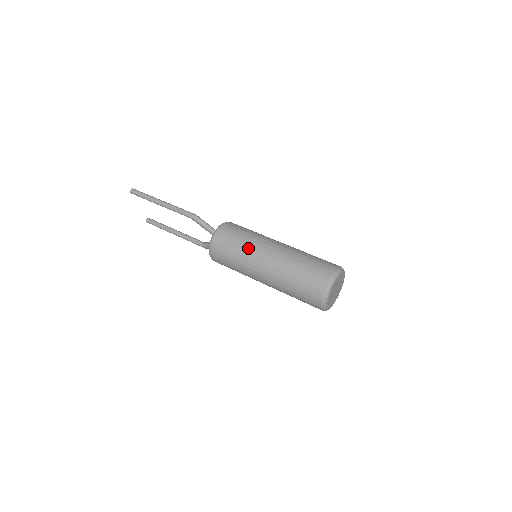
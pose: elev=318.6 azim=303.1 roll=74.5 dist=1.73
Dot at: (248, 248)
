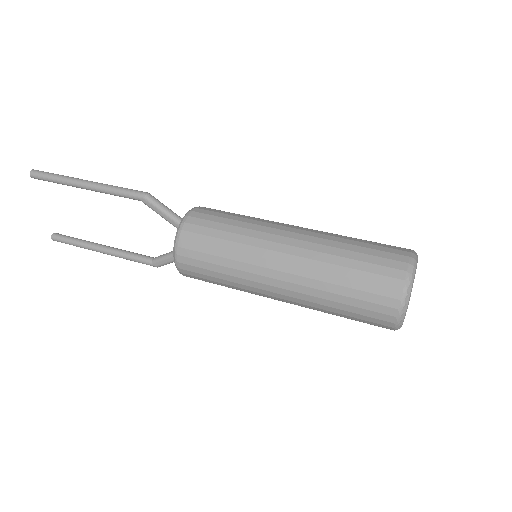
Dot at: (249, 231)
